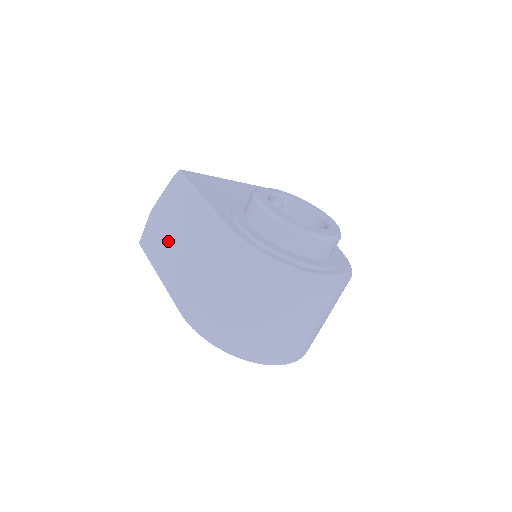
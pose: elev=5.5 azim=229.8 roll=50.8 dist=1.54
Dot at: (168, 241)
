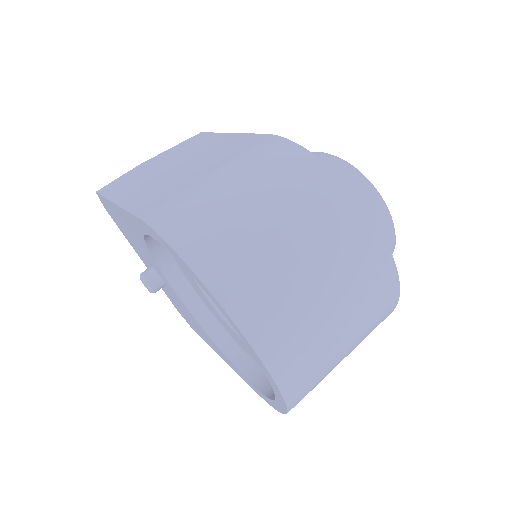
Dot at: (158, 171)
